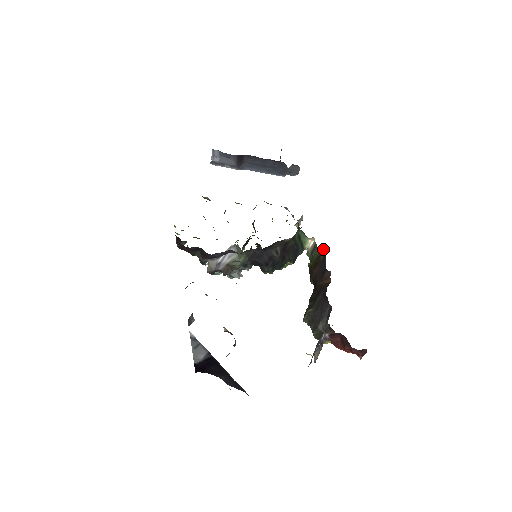
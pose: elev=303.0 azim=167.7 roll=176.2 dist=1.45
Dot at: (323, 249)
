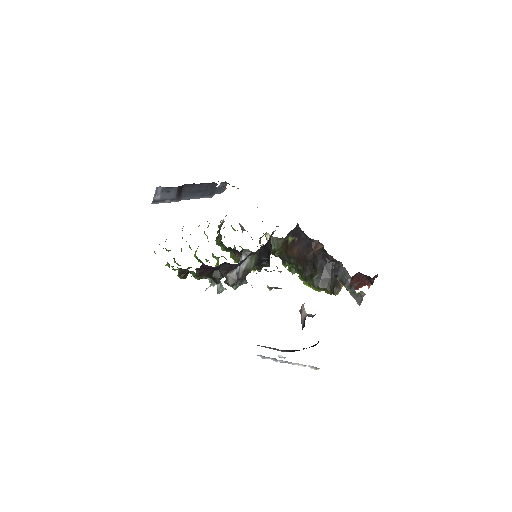
Dot at: (289, 234)
